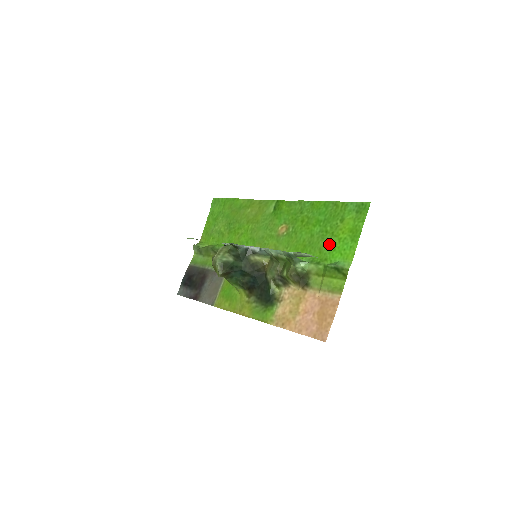
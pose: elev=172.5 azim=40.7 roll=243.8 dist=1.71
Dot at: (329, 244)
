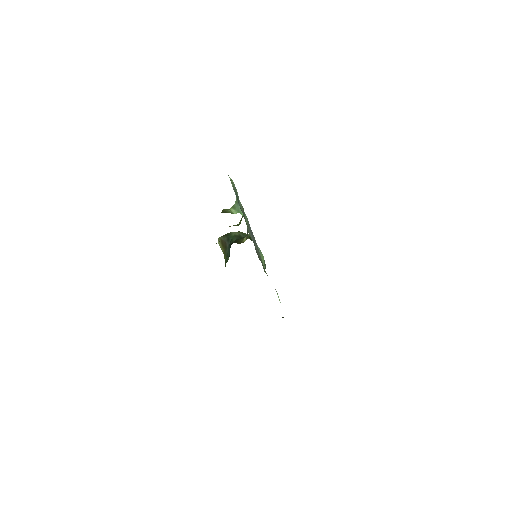
Dot at: occluded
